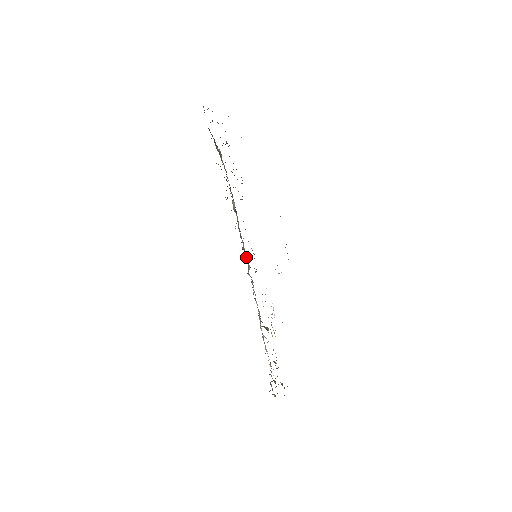
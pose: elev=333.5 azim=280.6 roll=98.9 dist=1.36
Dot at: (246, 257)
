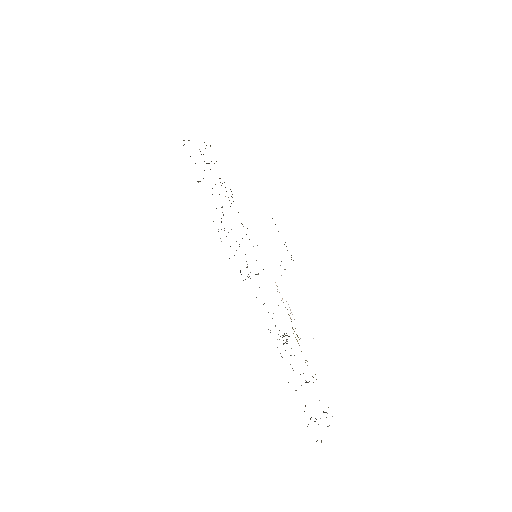
Dot at: occluded
